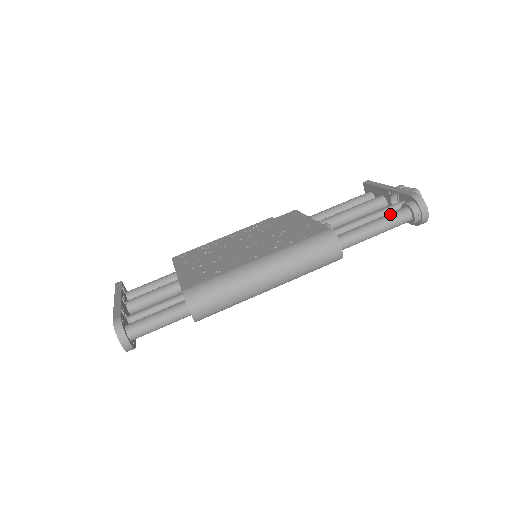
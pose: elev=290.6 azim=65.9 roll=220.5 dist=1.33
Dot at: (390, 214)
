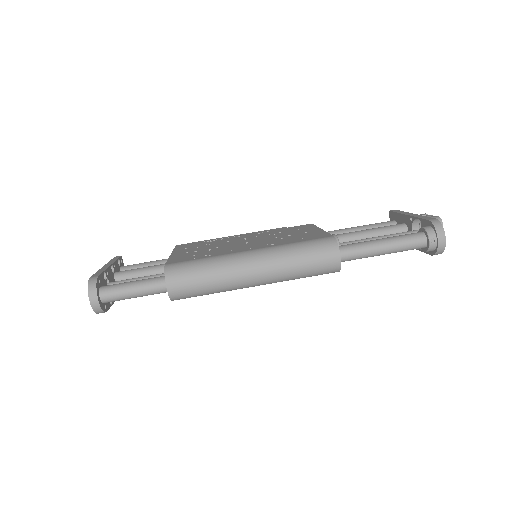
Dot at: (403, 235)
